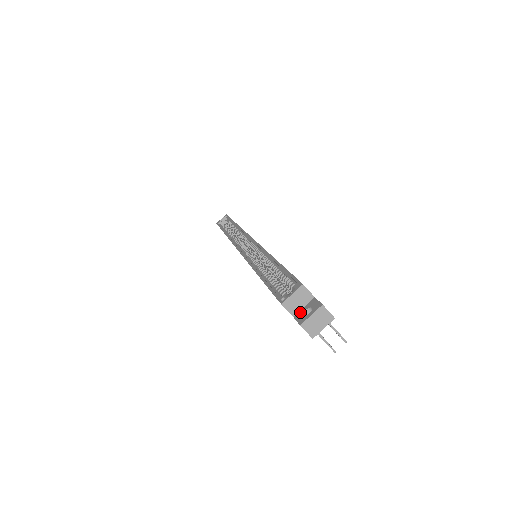
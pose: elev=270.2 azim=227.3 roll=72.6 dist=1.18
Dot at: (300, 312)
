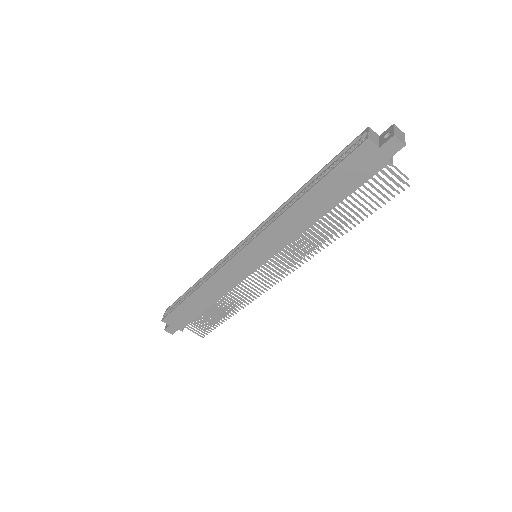
Dot at: (381, 142)
